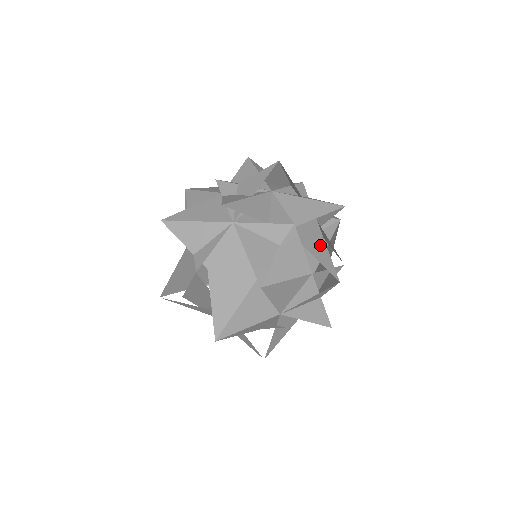
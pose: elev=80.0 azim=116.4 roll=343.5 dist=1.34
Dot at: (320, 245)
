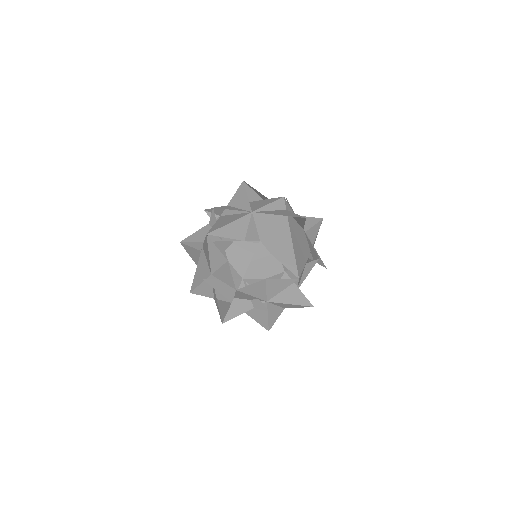
Dot at: occluded
